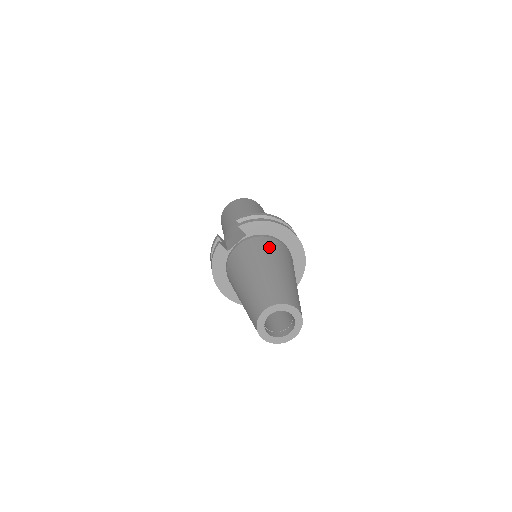
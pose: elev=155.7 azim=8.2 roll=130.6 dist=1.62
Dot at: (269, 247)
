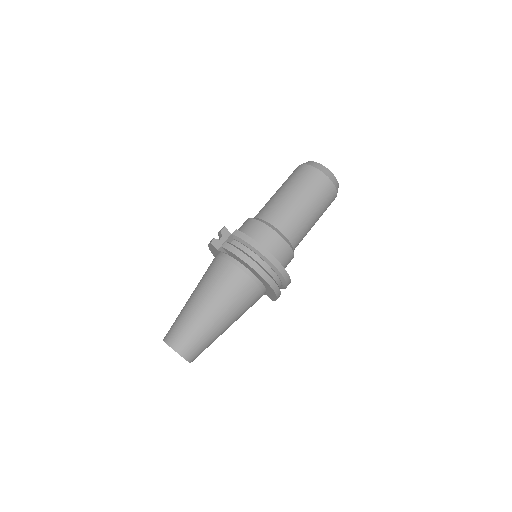
Dot at: (228, 283)
